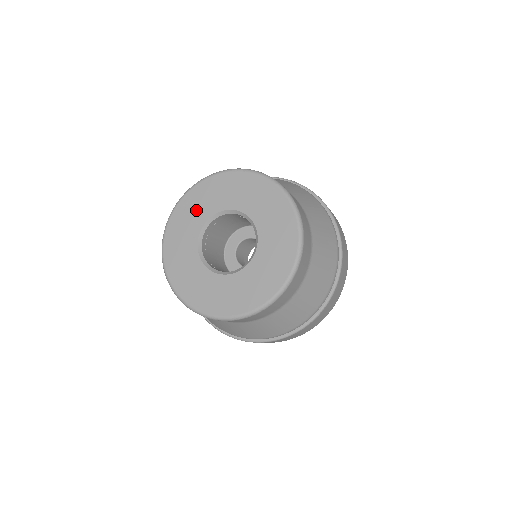
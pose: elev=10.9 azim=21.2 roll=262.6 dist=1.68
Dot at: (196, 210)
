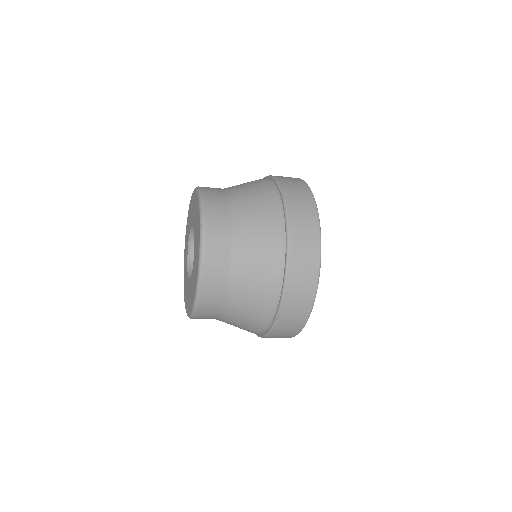
Dot at: (189, 223)
